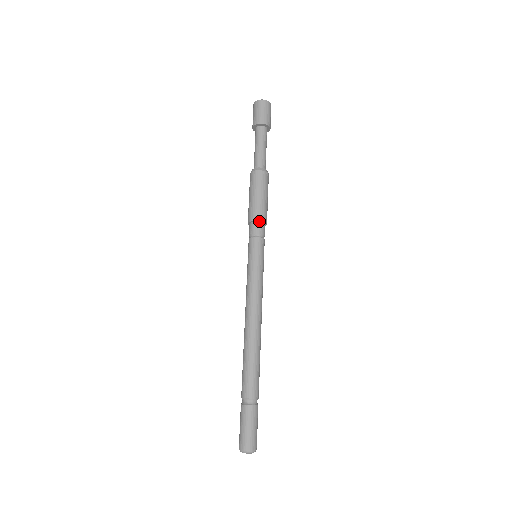
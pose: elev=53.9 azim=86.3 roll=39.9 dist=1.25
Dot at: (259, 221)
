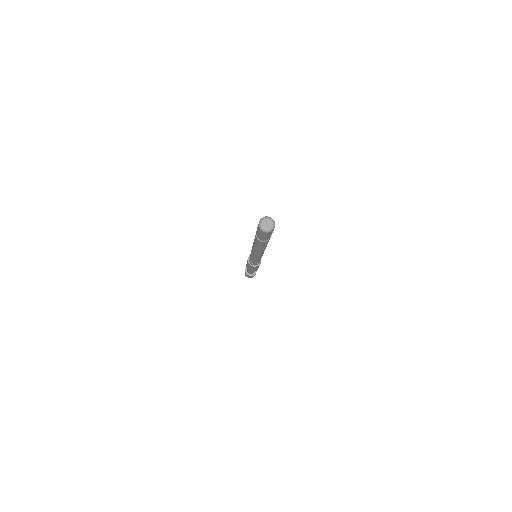
Dot at: occluded
